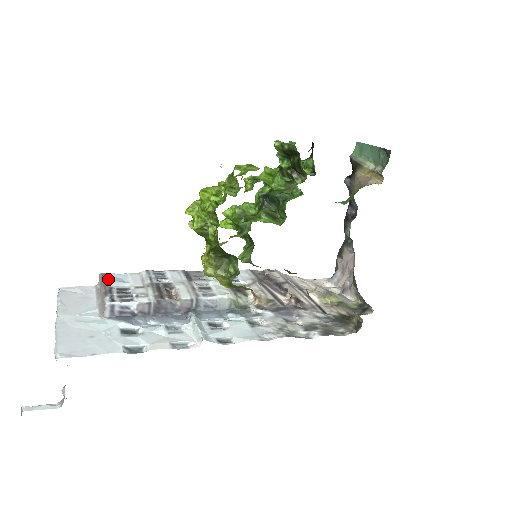
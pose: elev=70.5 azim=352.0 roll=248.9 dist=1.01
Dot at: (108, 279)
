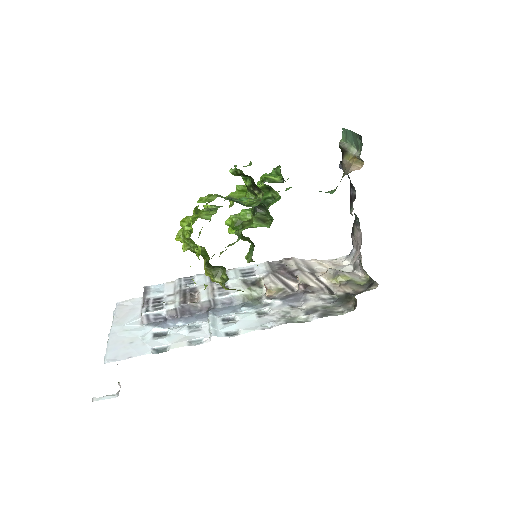
Dot at: (148, 291)
